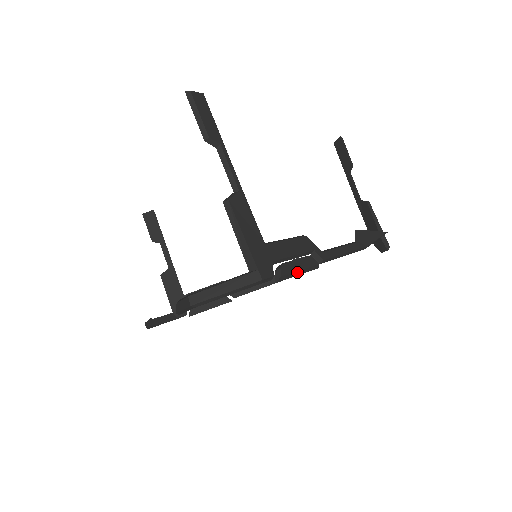
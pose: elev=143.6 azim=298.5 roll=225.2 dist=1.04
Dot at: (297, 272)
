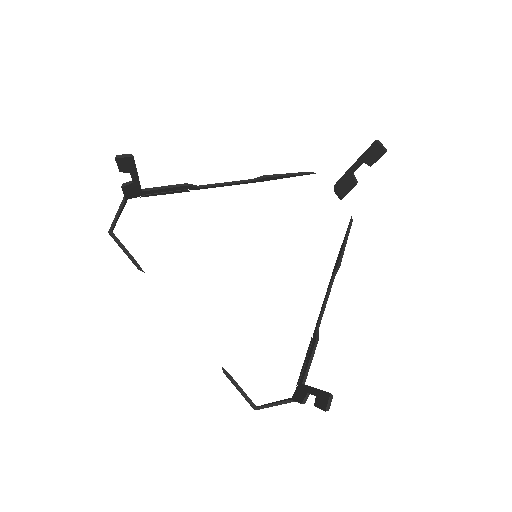
Dot at: occluded
